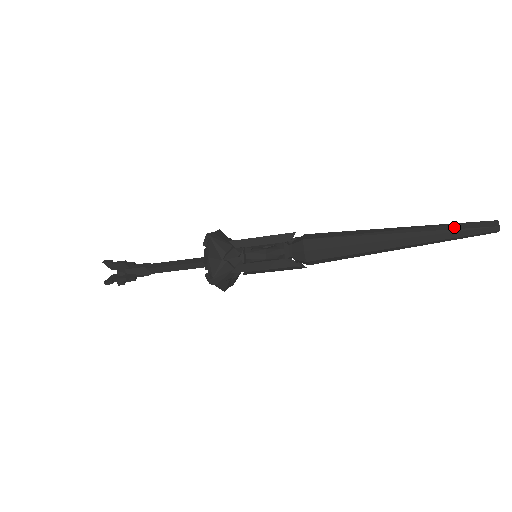
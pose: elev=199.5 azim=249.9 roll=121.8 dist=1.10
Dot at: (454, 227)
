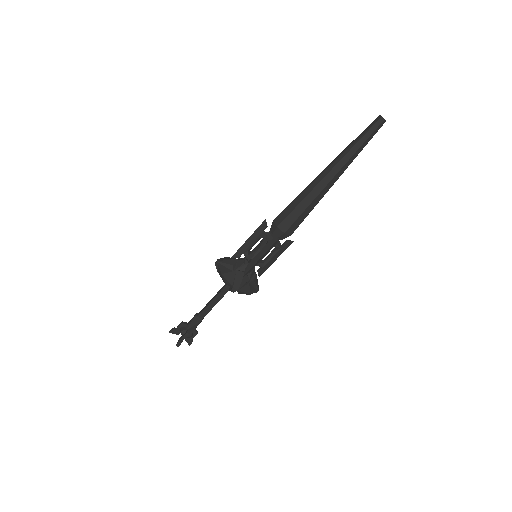
Dot at: (356, 140)
